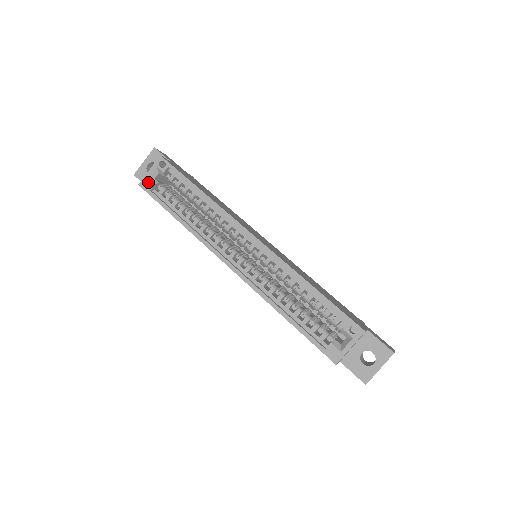
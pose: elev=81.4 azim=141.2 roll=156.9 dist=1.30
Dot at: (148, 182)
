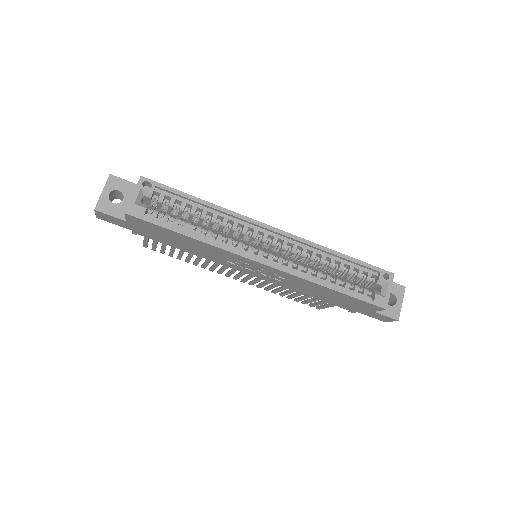
Dot at: (137, 207)
